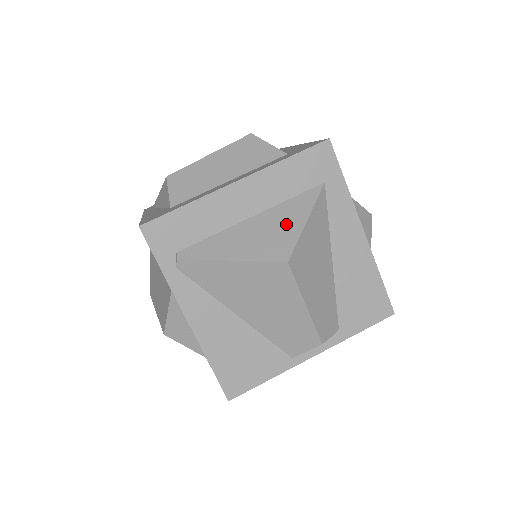
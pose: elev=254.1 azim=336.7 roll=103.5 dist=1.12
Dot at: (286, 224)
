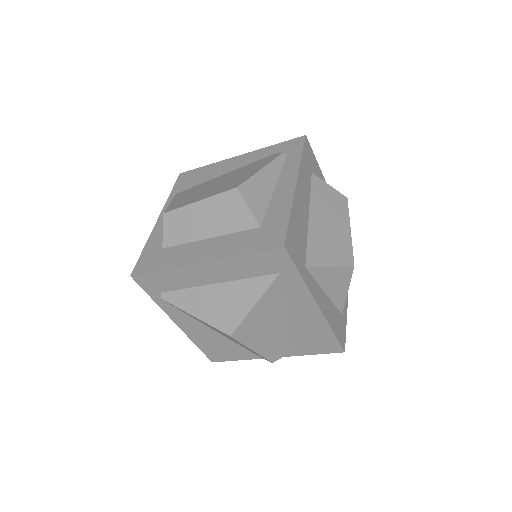
Dot at: (238, 302)
